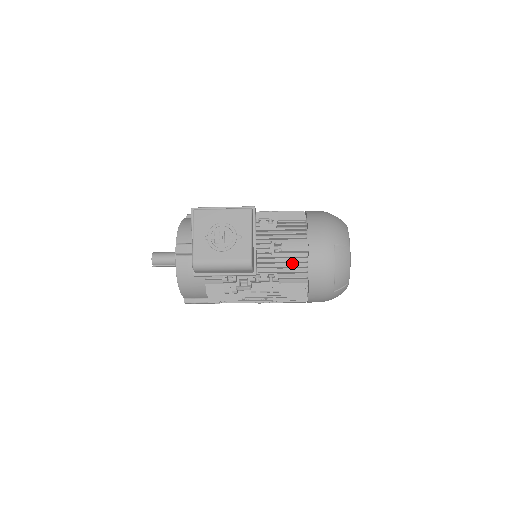
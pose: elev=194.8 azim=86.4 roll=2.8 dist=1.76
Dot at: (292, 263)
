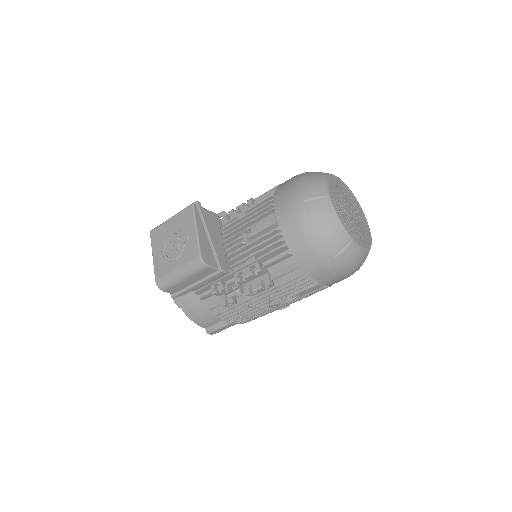
Dot at: (270, 244)
